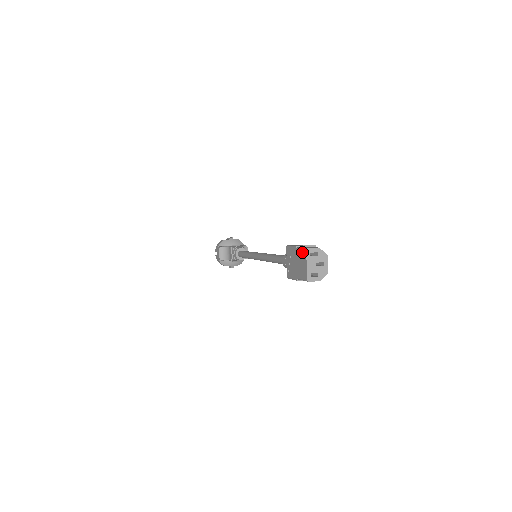
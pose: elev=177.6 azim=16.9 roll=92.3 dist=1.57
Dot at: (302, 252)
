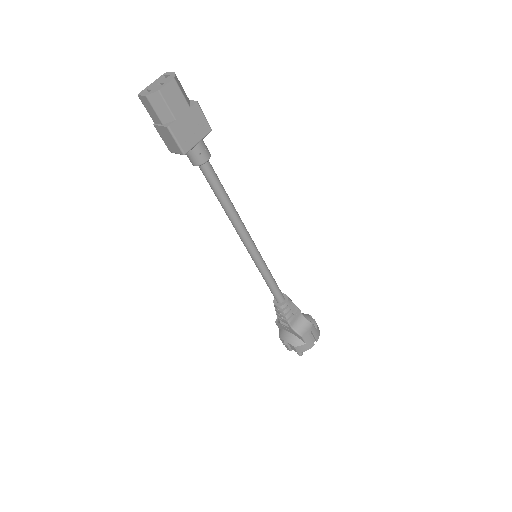
Dot at: occluded
